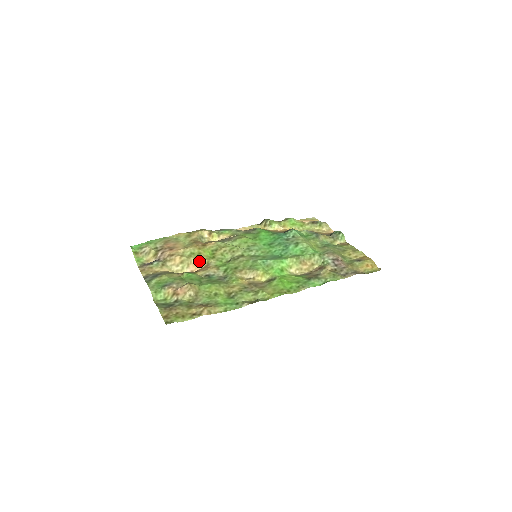
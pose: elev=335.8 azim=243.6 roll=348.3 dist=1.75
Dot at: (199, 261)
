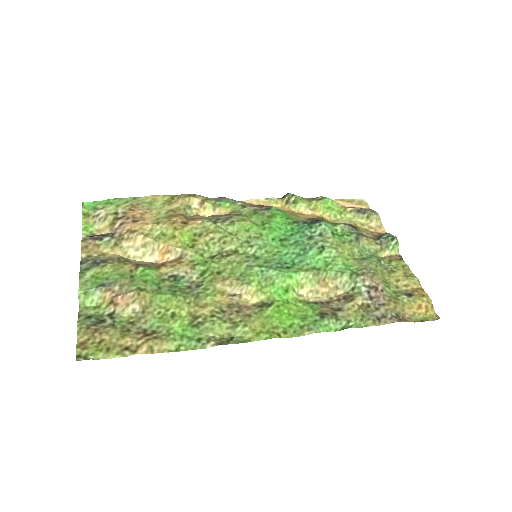
Dot at: (169, 249)
